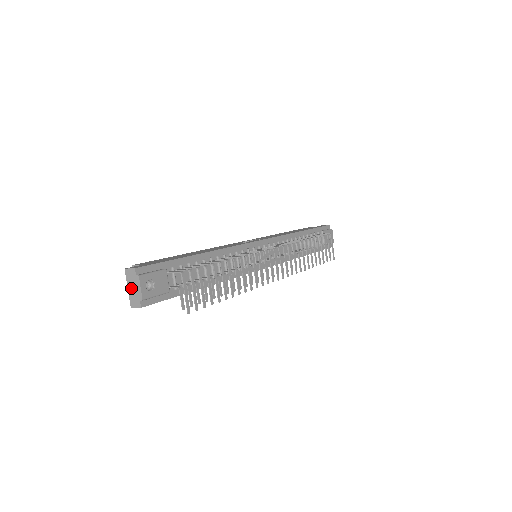
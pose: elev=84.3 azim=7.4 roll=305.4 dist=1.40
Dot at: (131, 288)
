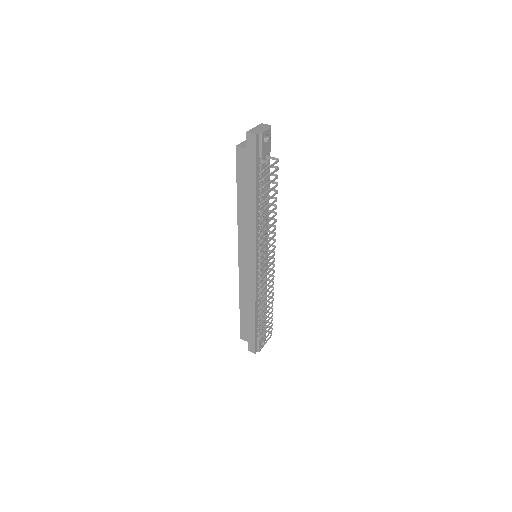
Dot at: (257, 128)
